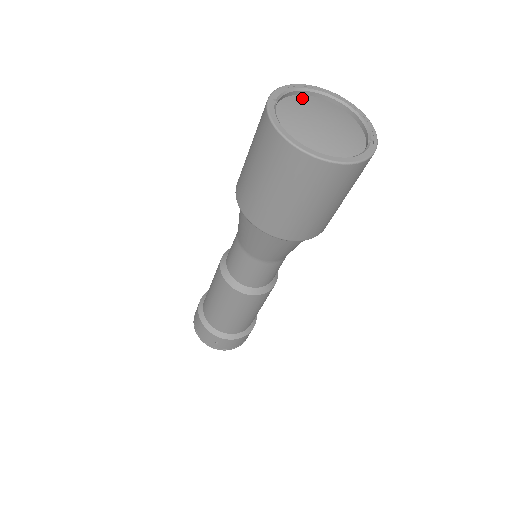
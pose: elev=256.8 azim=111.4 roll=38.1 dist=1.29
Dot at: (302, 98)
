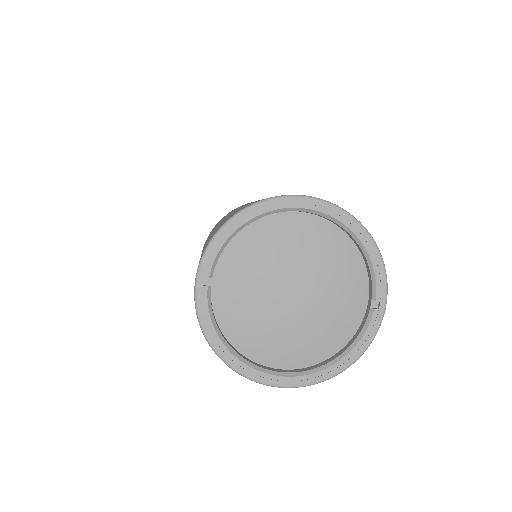
Dot at: (257, 234)
